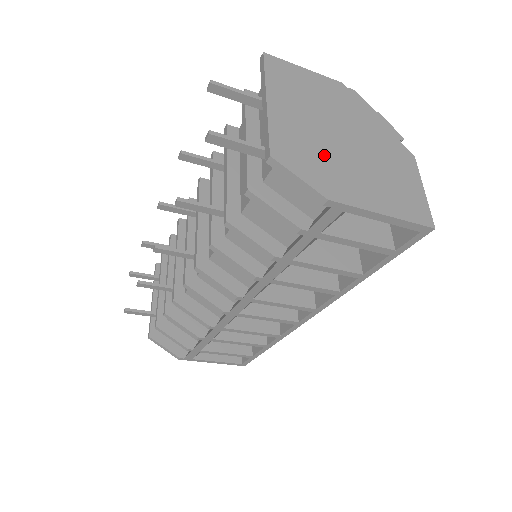
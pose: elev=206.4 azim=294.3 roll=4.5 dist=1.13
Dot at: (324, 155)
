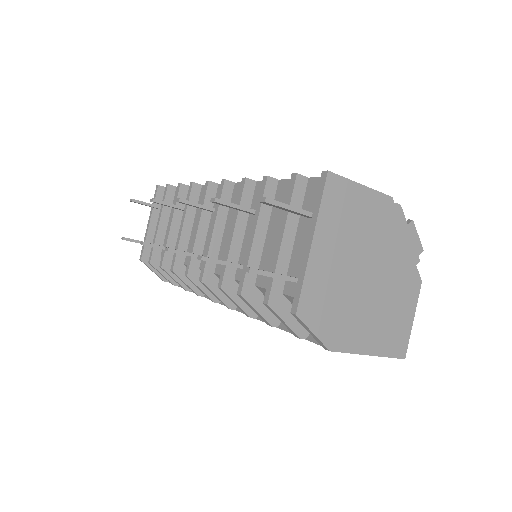
Dot at: (343, 301)
